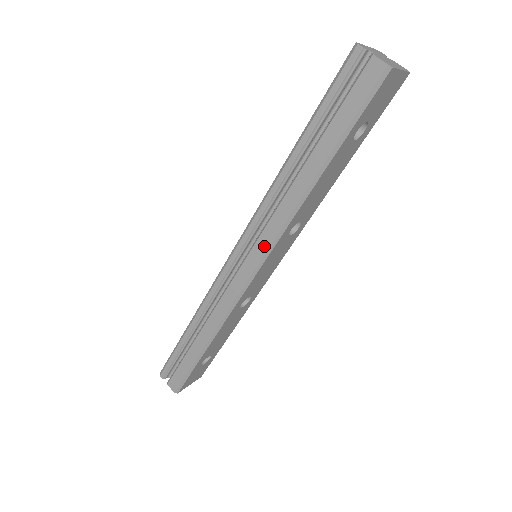
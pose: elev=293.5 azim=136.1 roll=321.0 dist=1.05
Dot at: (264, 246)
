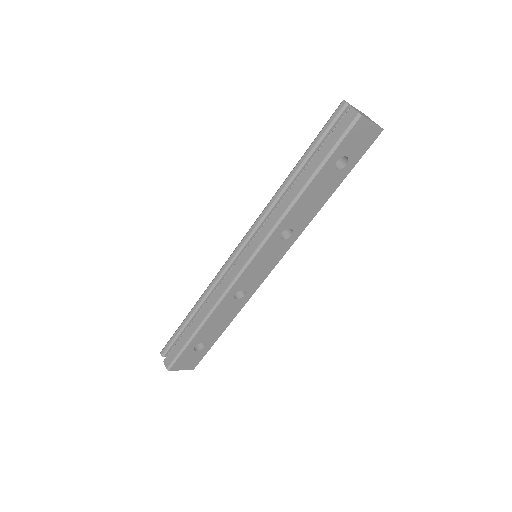
Dot at: (259, 240)
